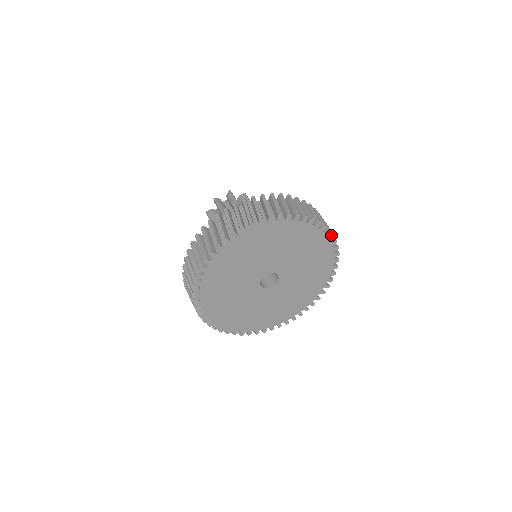
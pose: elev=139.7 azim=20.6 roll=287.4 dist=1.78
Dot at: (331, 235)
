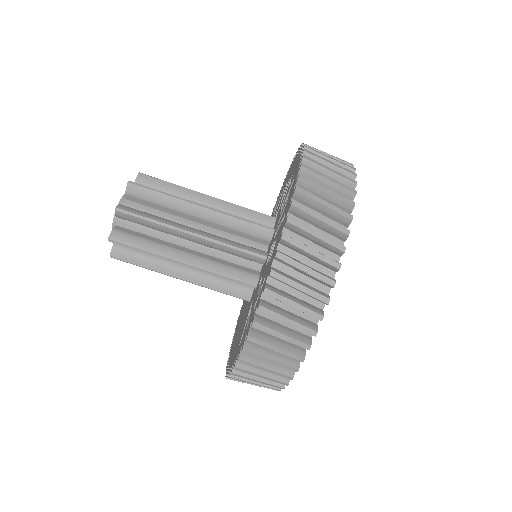
Dot at: occluded
